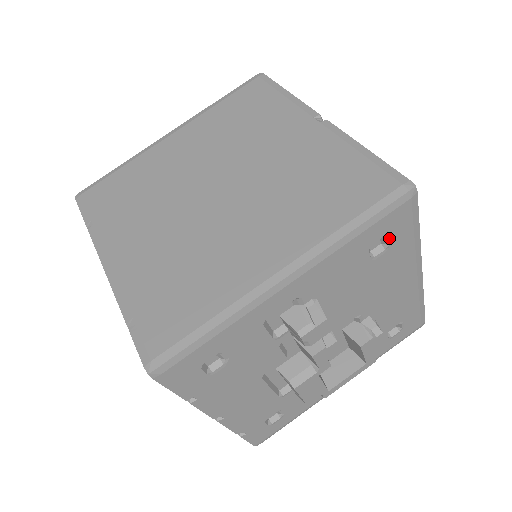
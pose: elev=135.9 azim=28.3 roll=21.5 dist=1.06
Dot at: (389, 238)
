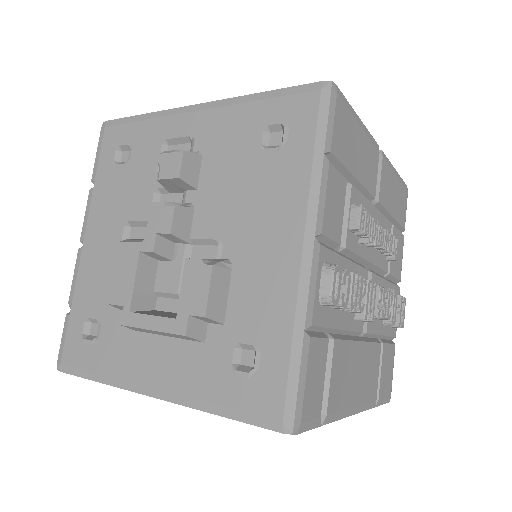
Dot at: (286, 131)
